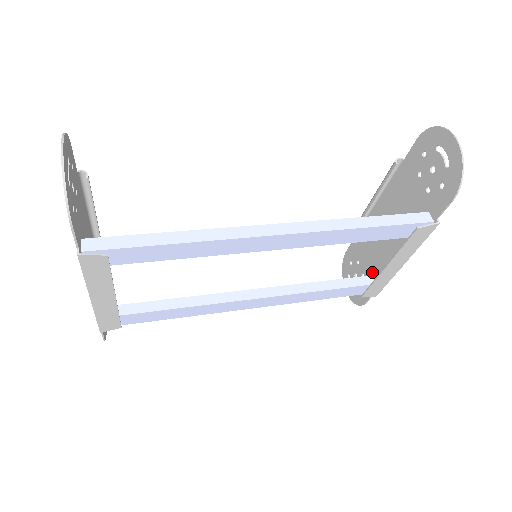
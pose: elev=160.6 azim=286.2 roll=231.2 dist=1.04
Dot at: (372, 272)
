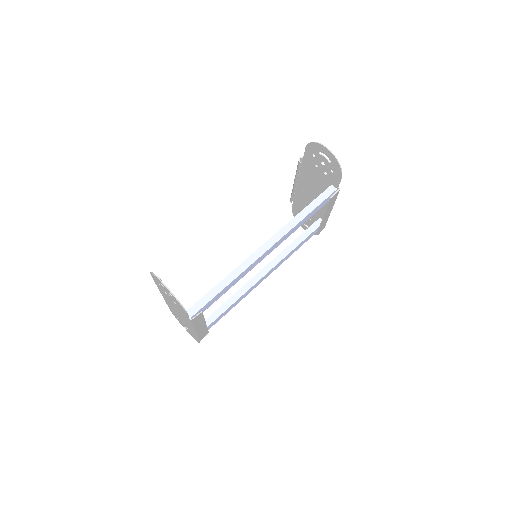
Dot at: (315, 217)
